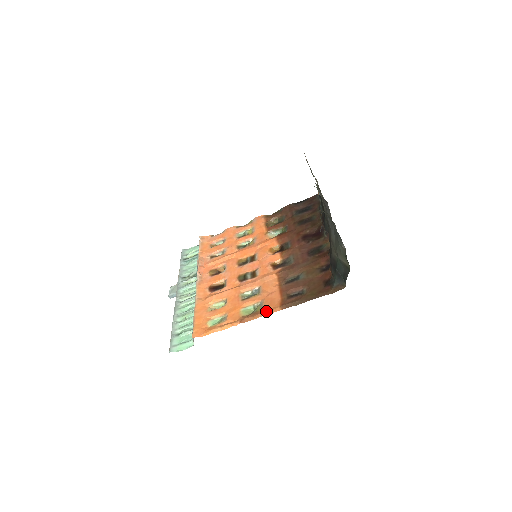
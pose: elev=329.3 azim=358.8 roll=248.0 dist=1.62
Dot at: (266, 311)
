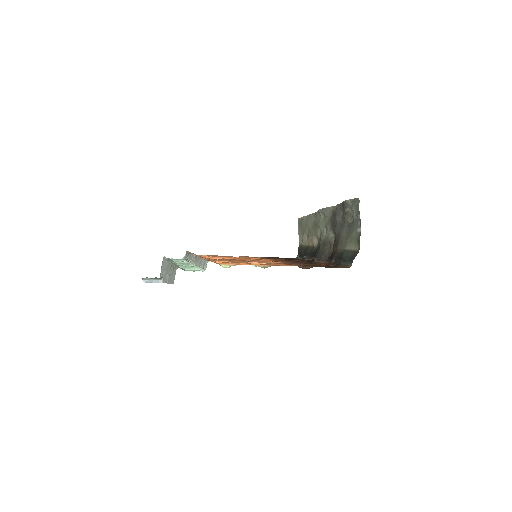
Dot at: (281, 265)
